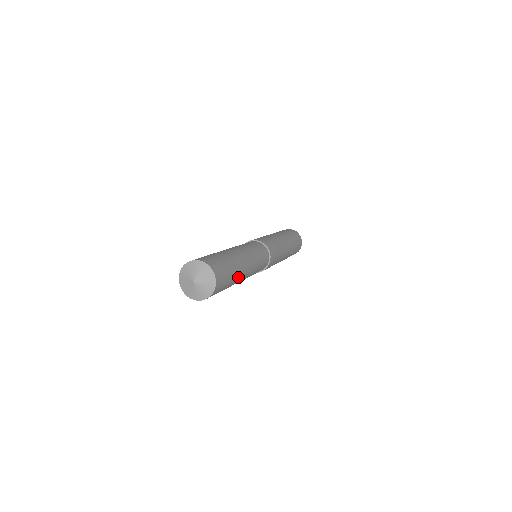
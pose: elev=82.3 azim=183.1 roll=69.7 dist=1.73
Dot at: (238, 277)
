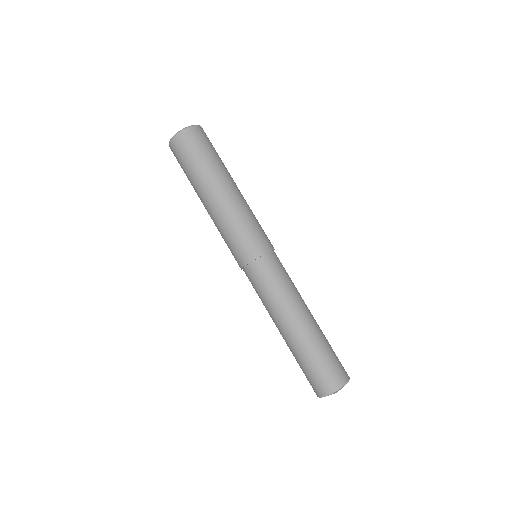
Dot at: occluded
